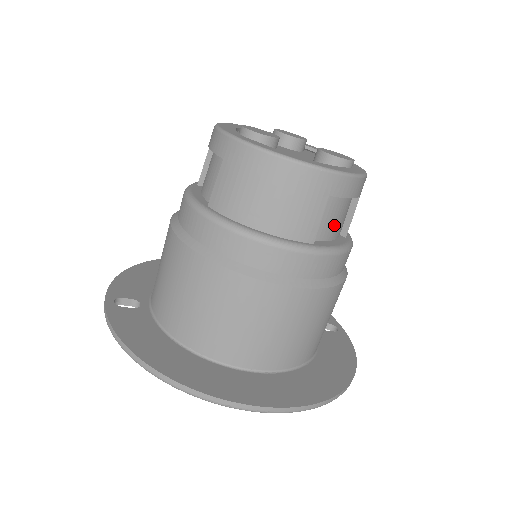
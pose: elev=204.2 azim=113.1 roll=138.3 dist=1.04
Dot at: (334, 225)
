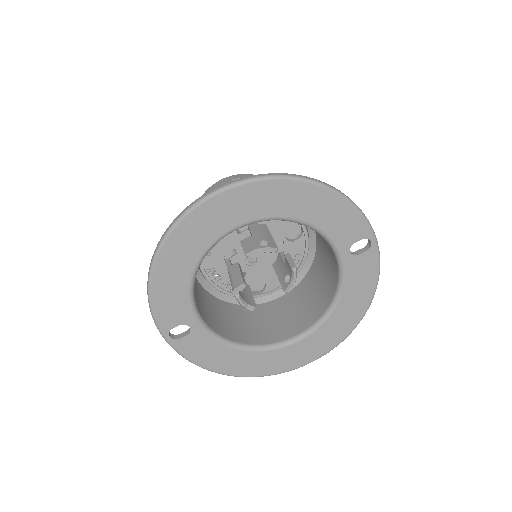
Dot at: occluded
